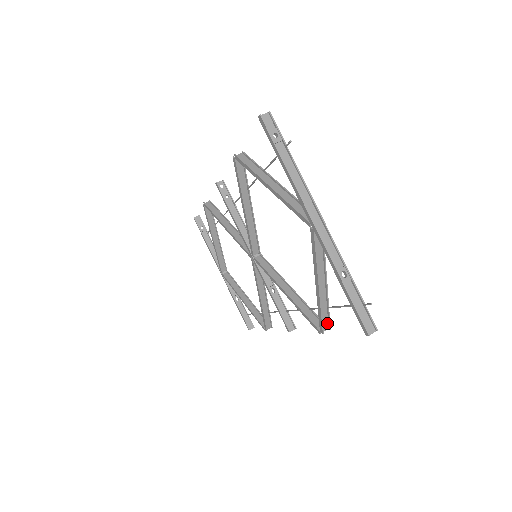
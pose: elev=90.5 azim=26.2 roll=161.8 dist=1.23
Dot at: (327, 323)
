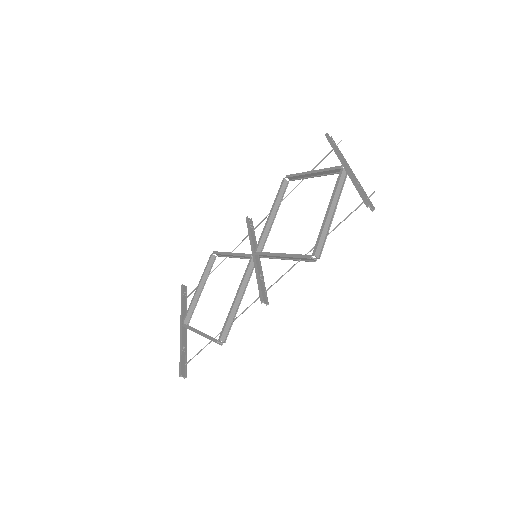
Dot at: (320, 251)
